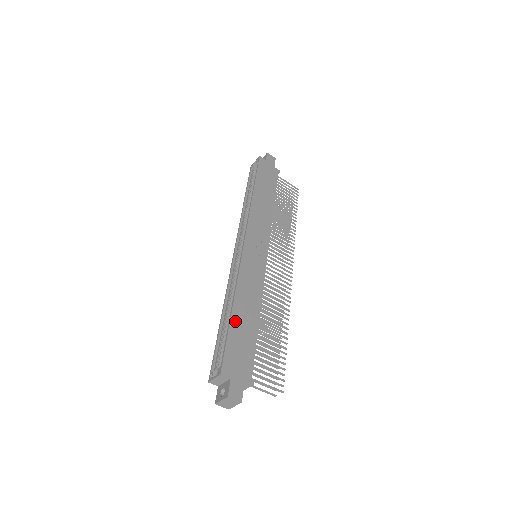
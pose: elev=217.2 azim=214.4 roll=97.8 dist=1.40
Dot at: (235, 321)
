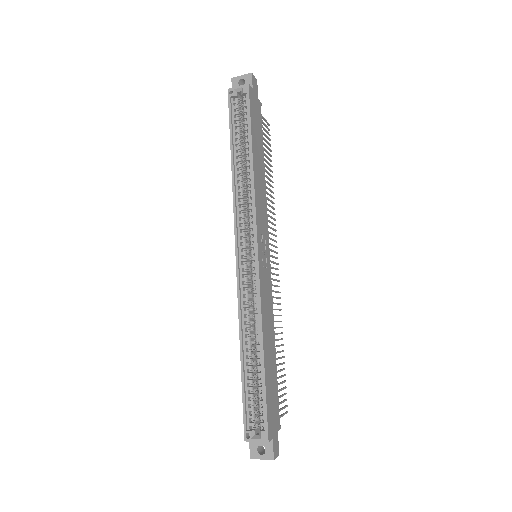
Dot at: (267, 370)
